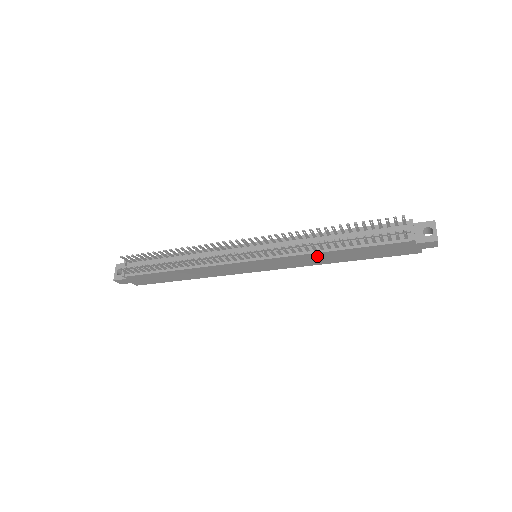
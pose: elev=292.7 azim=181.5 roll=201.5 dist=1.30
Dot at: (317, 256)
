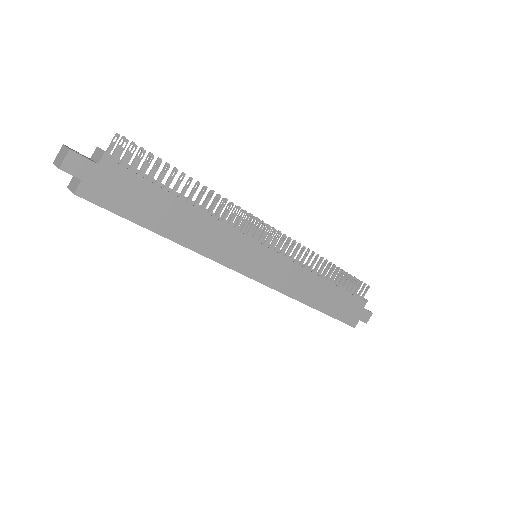
Dot at: (311, 281)
